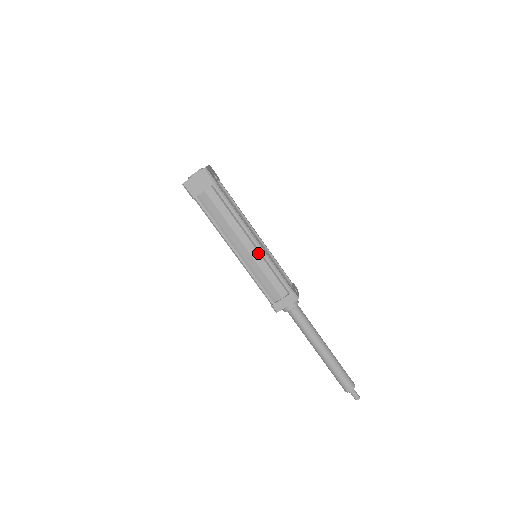
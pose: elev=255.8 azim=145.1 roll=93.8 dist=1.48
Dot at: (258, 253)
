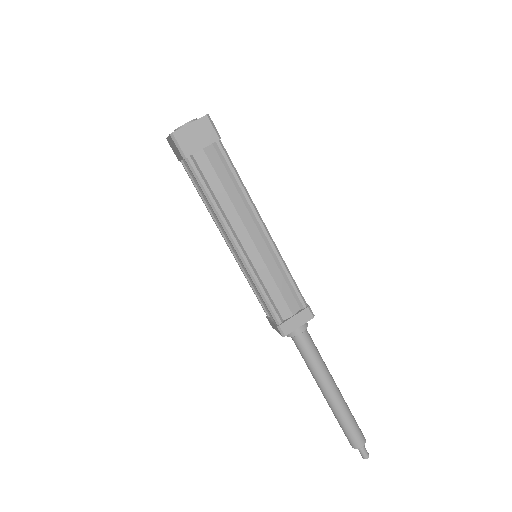
Dot at: (267, 249)
